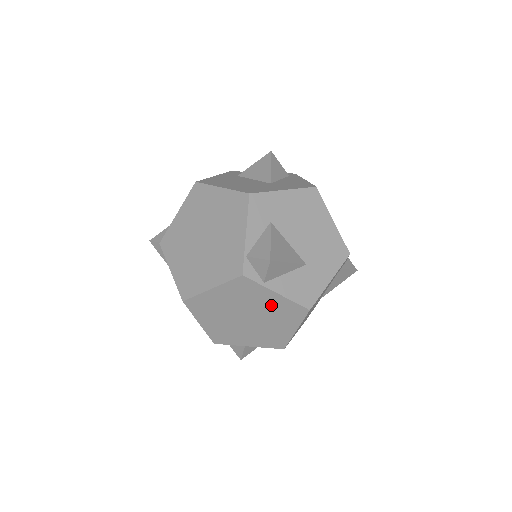
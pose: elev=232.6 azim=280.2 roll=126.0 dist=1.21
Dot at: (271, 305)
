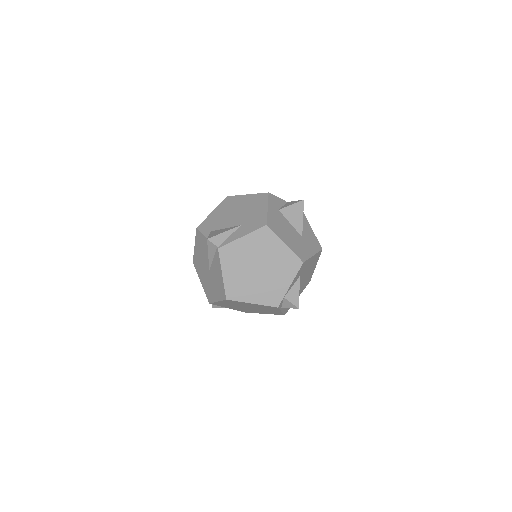
Dot at: (270, 311)
